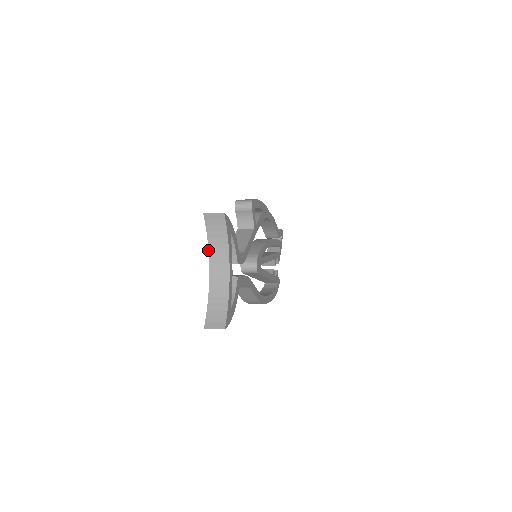
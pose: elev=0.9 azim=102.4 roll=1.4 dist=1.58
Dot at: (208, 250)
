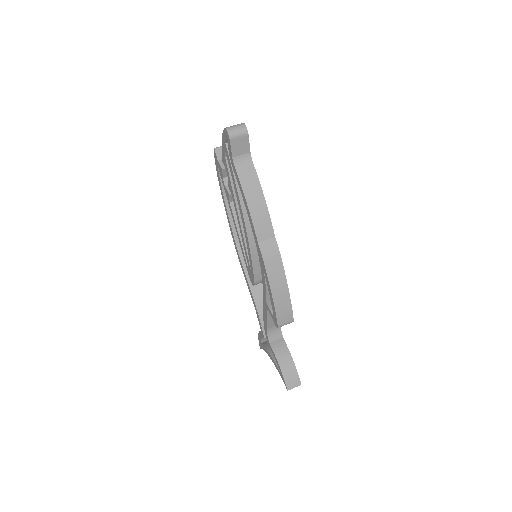
Dot at: (276, 368)
